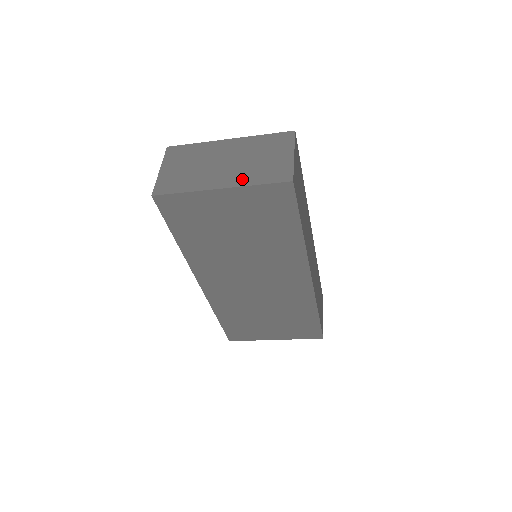
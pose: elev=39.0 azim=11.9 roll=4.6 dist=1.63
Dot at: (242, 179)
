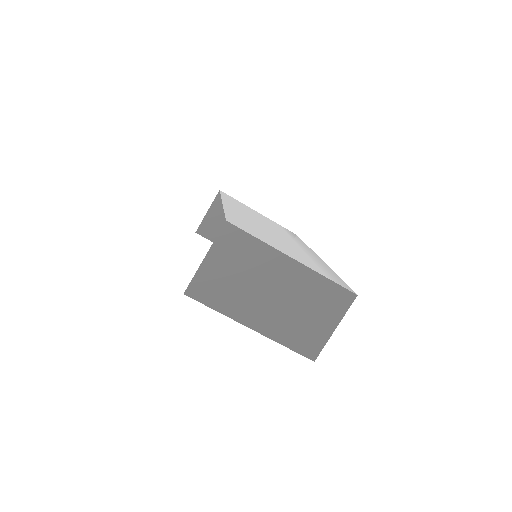
Dot at: (276, 330)
